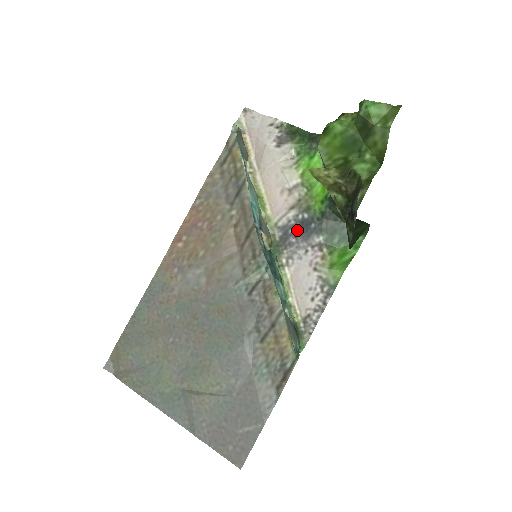
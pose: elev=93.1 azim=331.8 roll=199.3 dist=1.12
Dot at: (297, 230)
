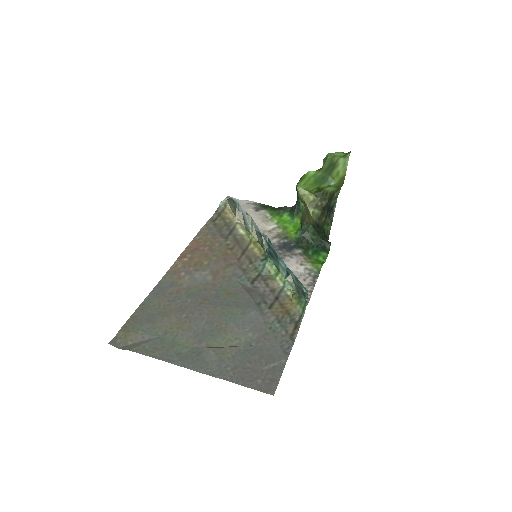
Dot at: (281, 247)
